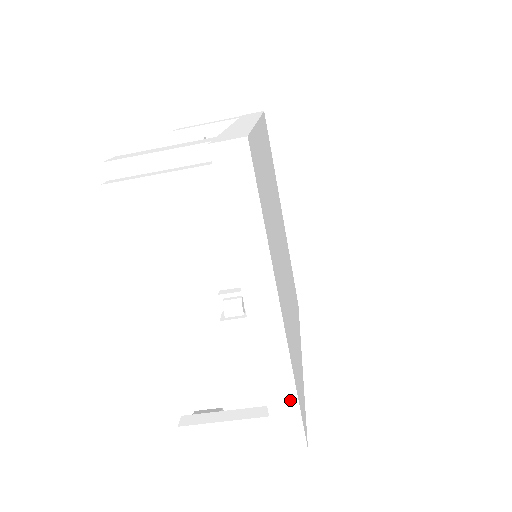
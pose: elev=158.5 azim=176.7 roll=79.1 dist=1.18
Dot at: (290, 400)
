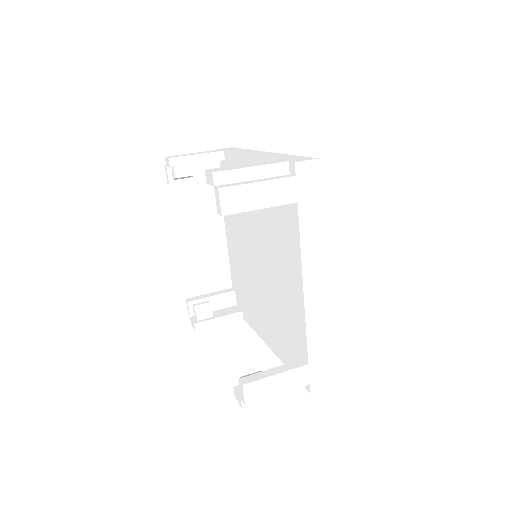
Dot at: (323, 348)
